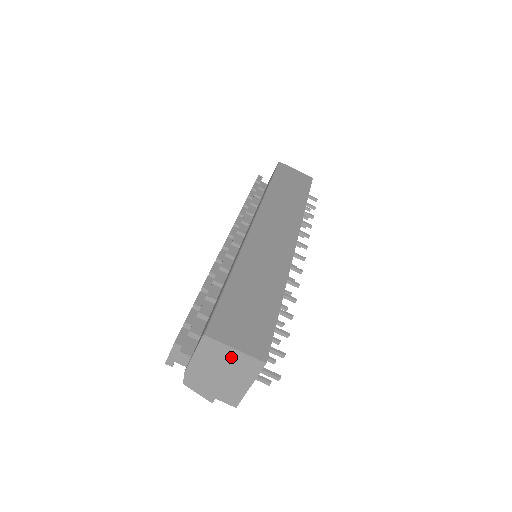
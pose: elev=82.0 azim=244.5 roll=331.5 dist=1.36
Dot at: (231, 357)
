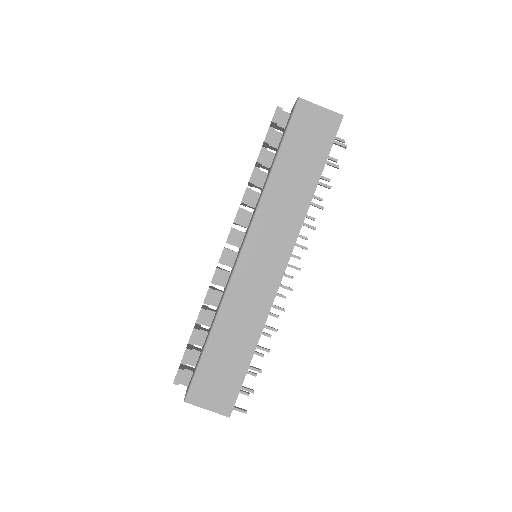
Dot at: occluded
